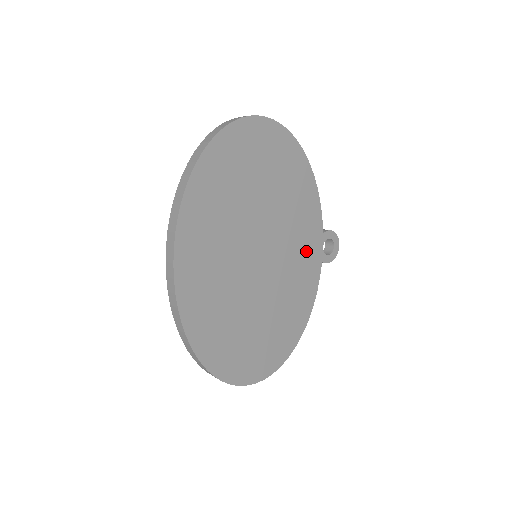
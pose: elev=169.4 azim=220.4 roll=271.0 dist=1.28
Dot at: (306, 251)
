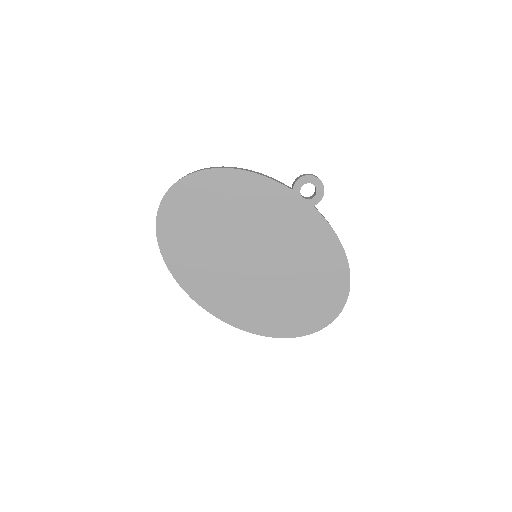
Dot at: (290, 216)
